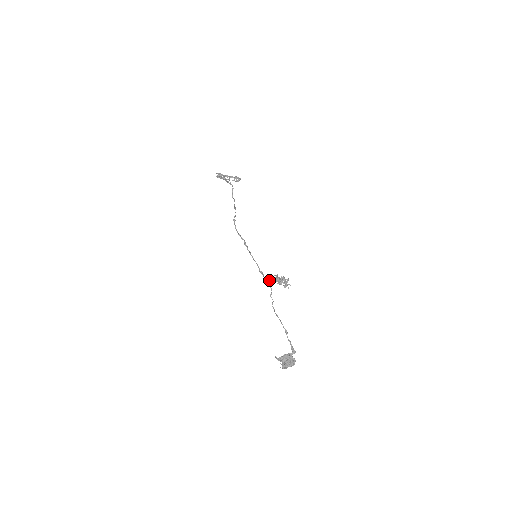
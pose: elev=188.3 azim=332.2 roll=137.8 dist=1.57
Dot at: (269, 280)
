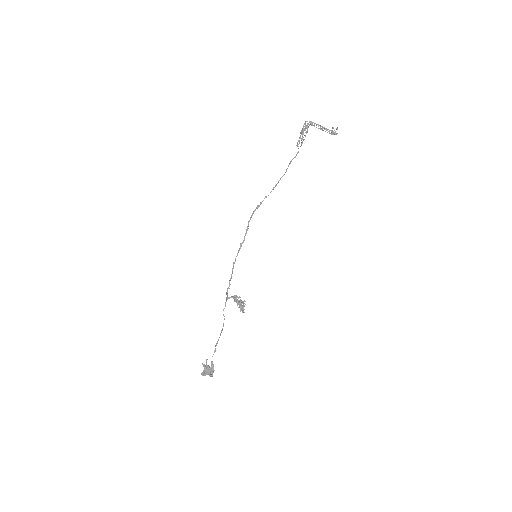
Dot at: (226, 297)
